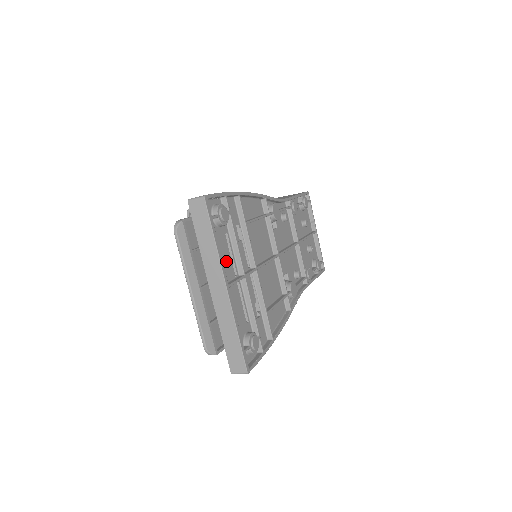
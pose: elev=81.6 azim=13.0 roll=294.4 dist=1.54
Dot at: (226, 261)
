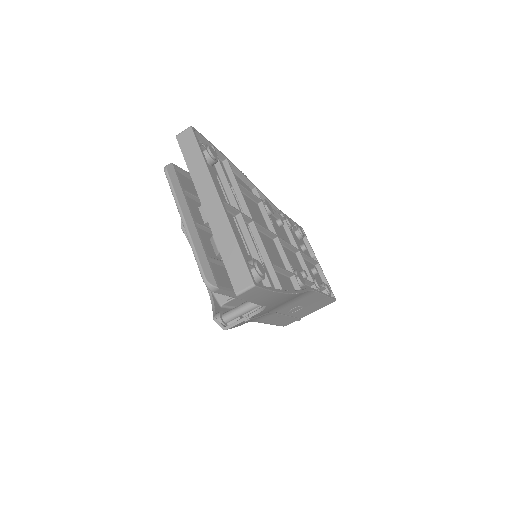
Dot at: occluded
